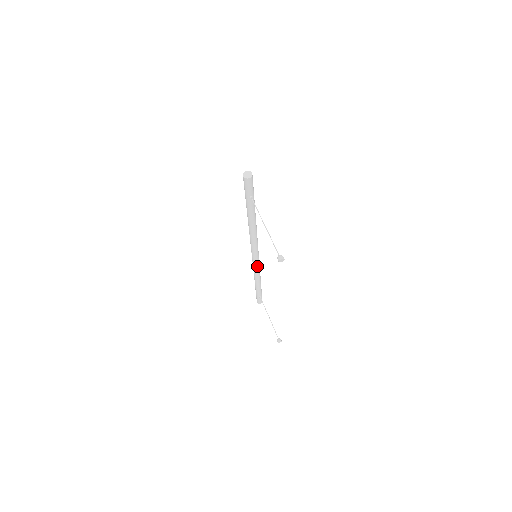
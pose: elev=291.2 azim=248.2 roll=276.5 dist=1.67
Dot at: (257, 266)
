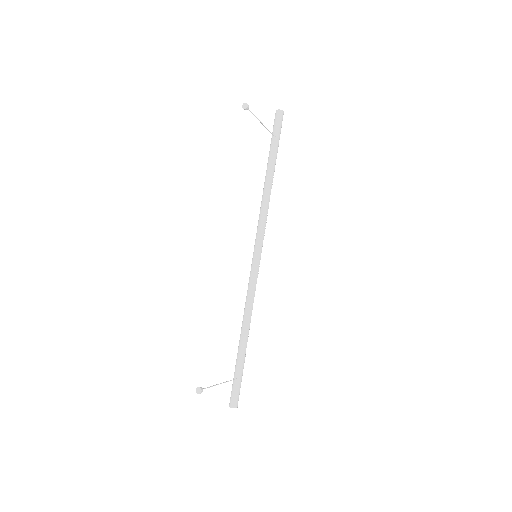
Dot at: (252, 281)
